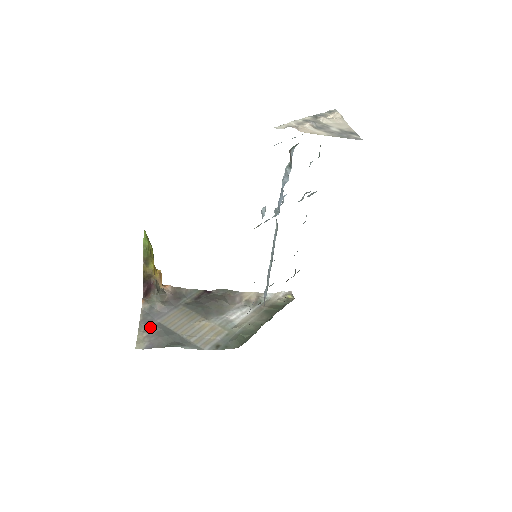
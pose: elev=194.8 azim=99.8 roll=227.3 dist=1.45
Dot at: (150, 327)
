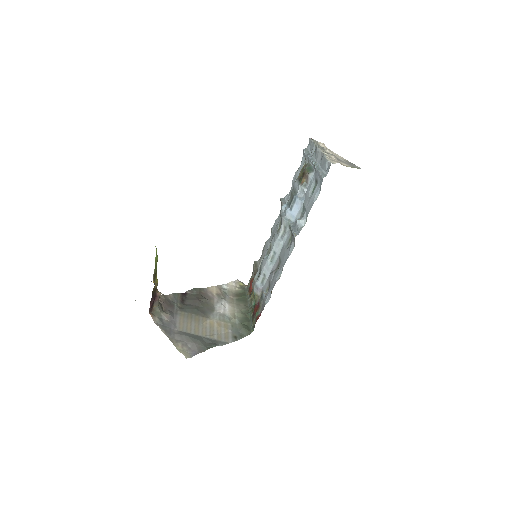
Dot at: (177, 337)
